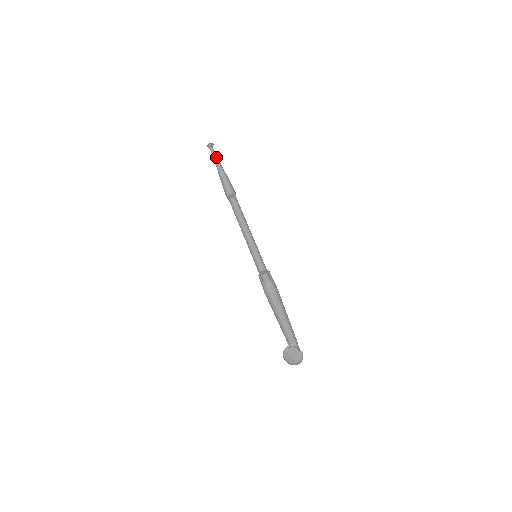
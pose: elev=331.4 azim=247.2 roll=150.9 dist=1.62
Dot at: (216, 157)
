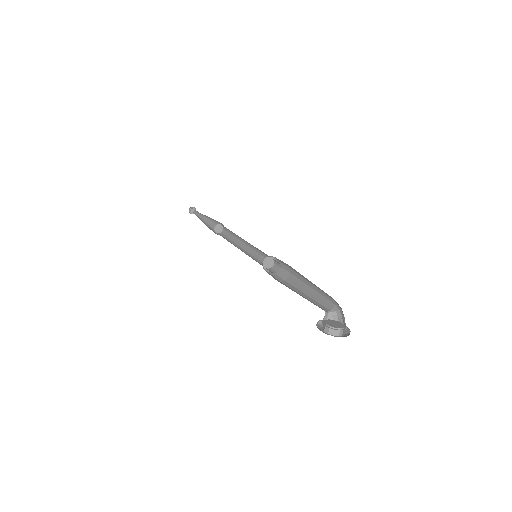
Dot at: (199, 215)
